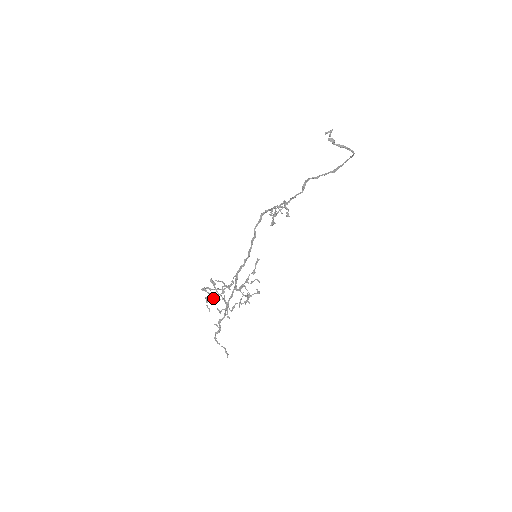
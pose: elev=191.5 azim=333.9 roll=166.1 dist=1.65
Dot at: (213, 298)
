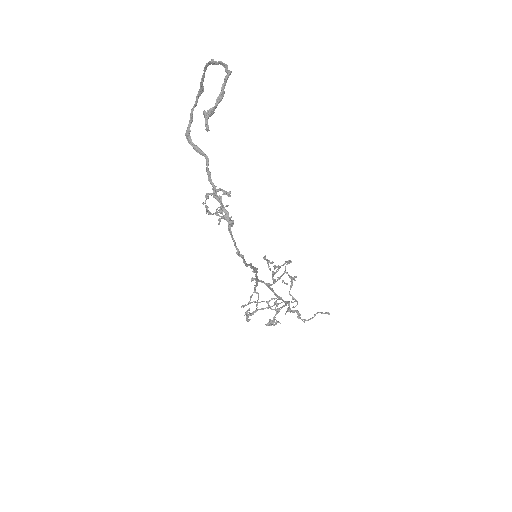
Dot at: (274, 320)
